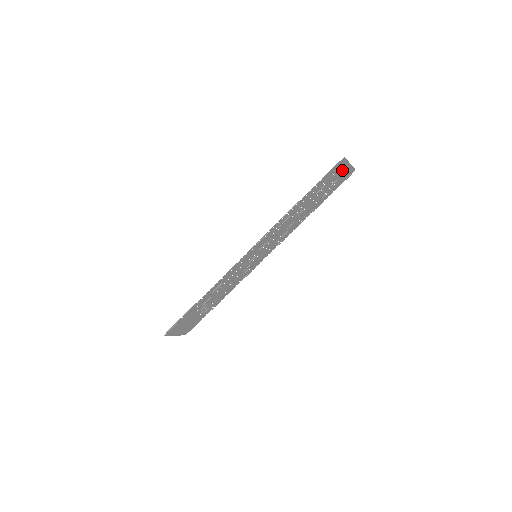
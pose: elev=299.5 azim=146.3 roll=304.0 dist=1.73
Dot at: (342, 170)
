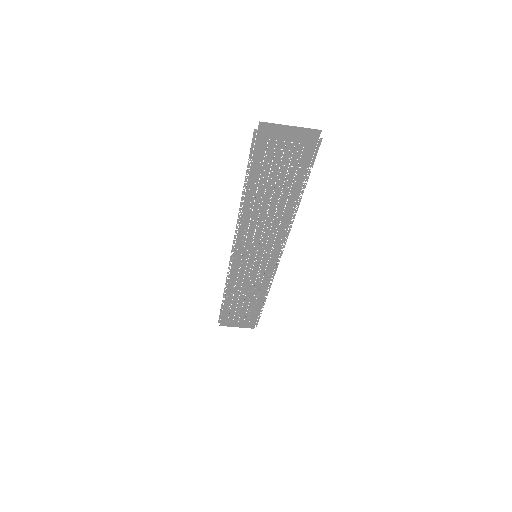
Dot at: (285, 138)
